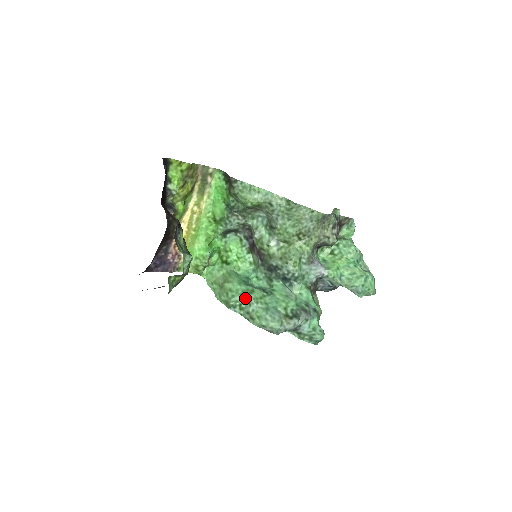
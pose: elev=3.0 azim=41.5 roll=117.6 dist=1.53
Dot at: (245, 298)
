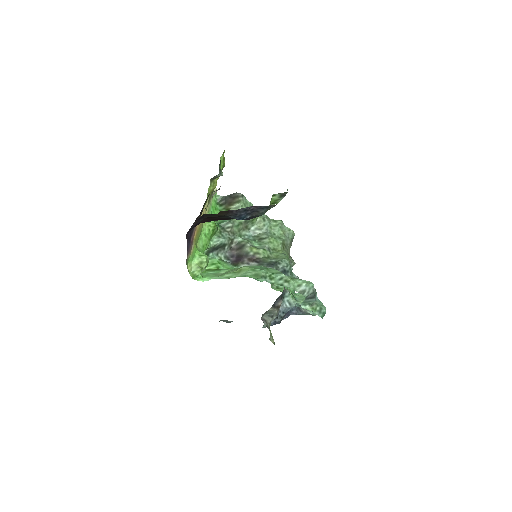
Dot at: (272, 271)
